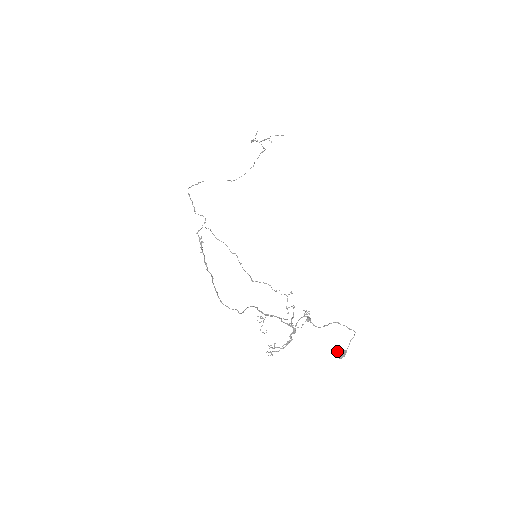
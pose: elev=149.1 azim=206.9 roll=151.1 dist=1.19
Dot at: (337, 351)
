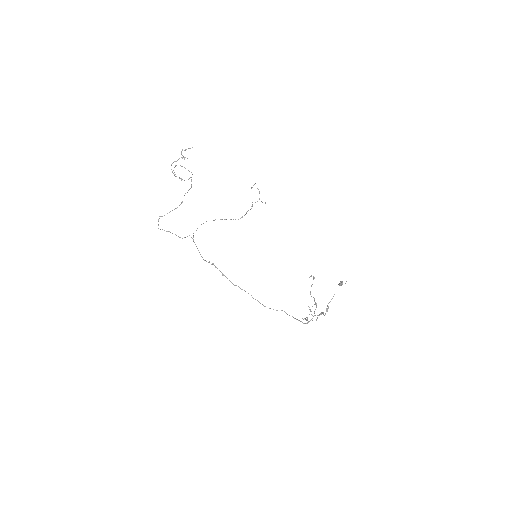
Dot at: occluded
